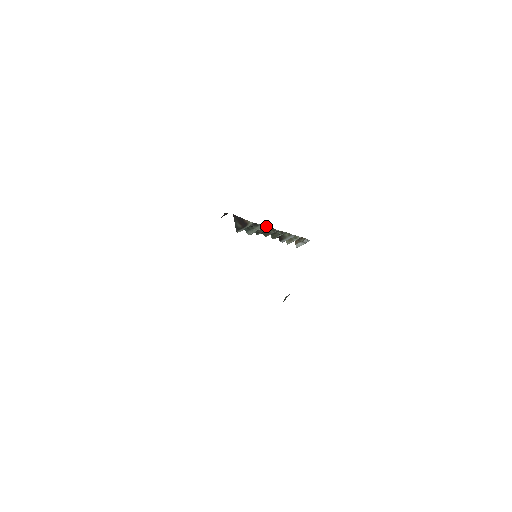
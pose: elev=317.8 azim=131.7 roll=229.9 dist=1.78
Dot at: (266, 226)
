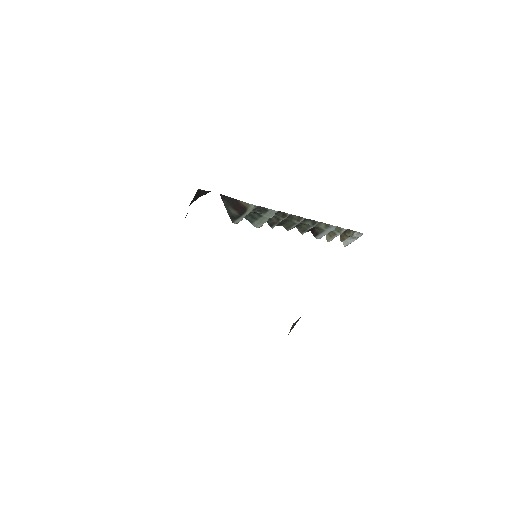
Dot at: (282, 212)
